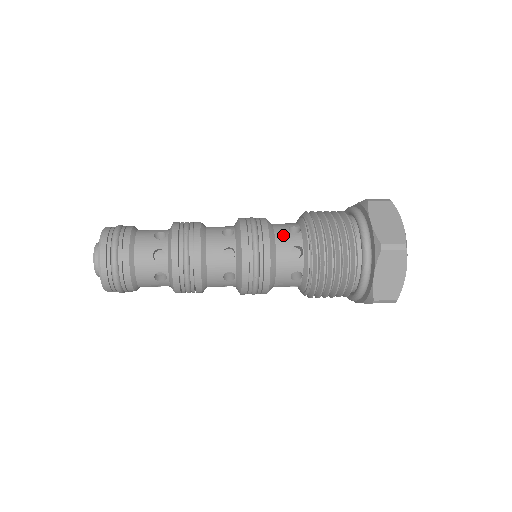
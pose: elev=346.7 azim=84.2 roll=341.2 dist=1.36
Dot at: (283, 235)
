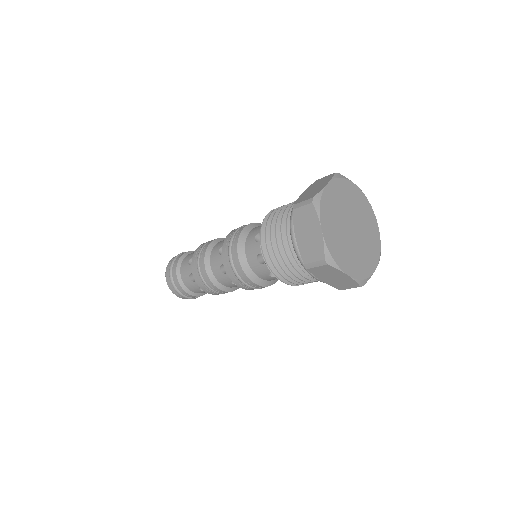
Dot at: (256, 228)
